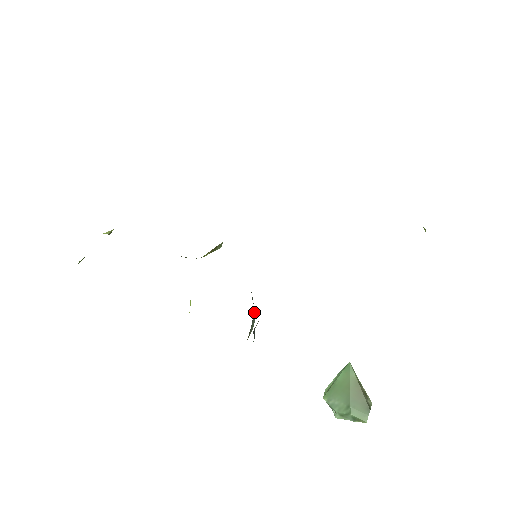
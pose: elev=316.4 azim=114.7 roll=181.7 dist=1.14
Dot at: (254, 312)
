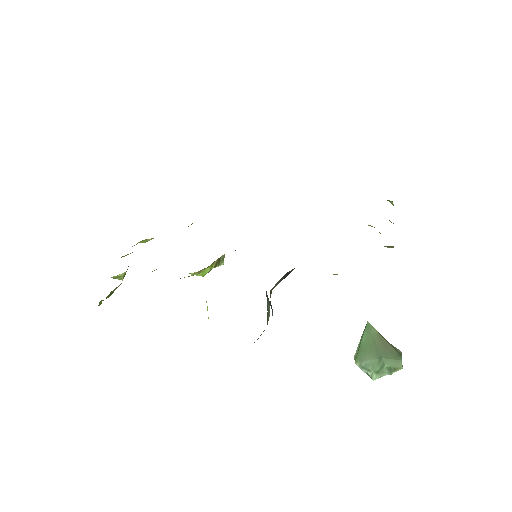
Dot at: (266, 296)
